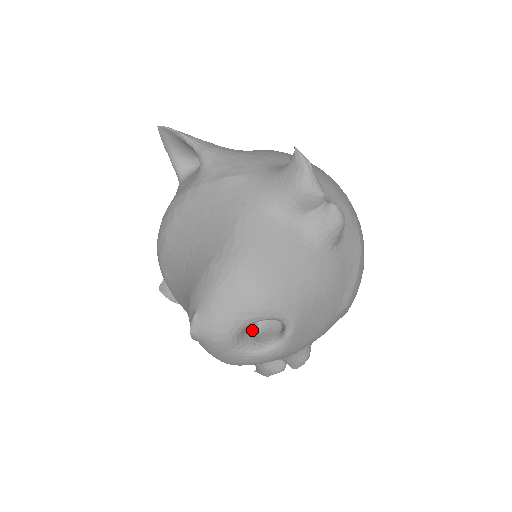
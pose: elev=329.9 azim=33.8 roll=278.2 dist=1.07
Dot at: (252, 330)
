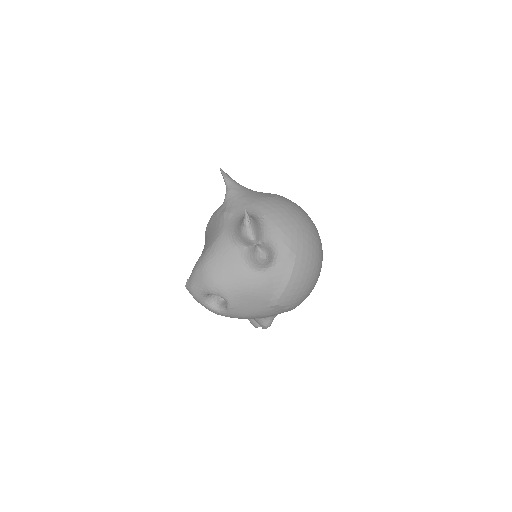
Dot at: (219, 297)
